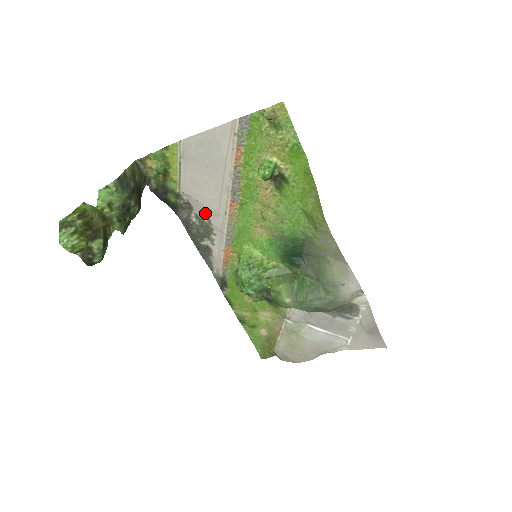
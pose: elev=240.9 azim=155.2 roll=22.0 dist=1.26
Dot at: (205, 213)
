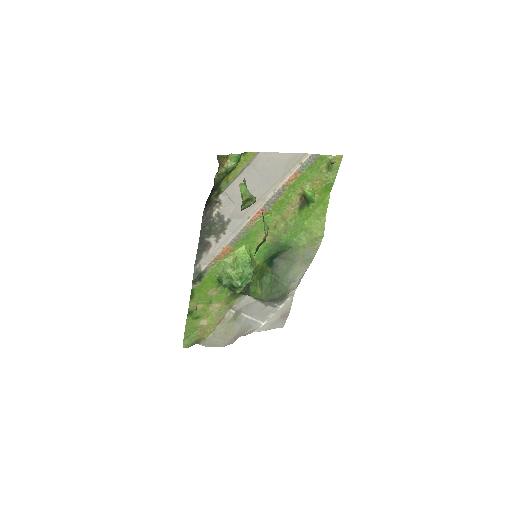
Dot at: (231, 214)
